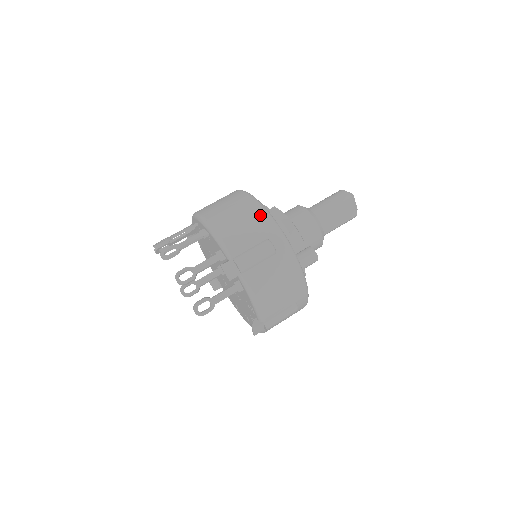
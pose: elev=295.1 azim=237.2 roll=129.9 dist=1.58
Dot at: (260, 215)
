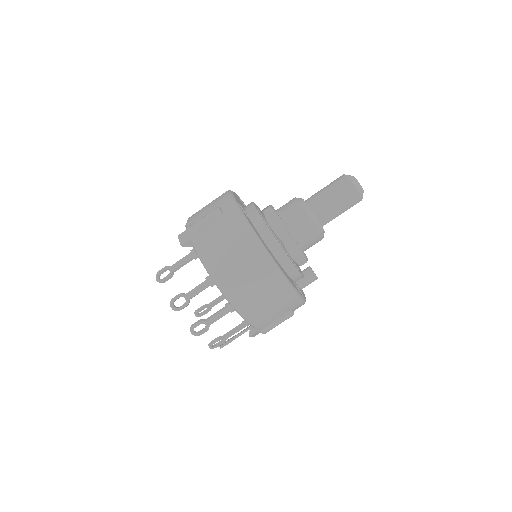
Dot at: (289, 299)
